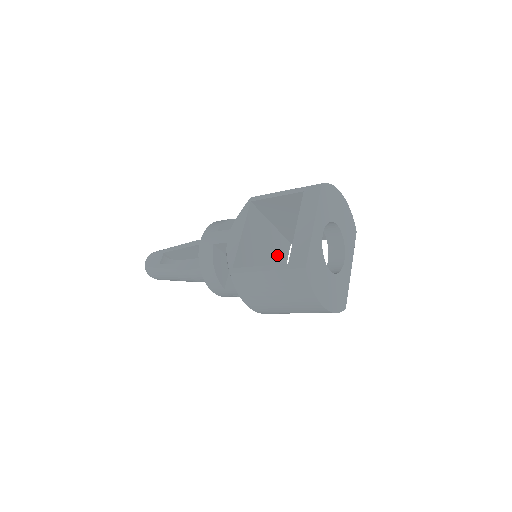
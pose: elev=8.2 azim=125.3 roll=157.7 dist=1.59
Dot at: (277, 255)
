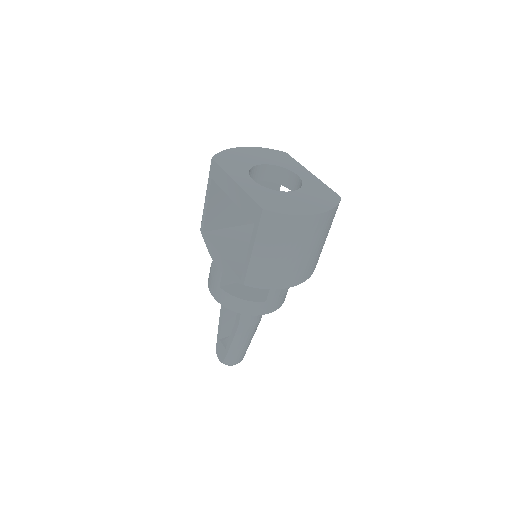
Dot at: occluded
